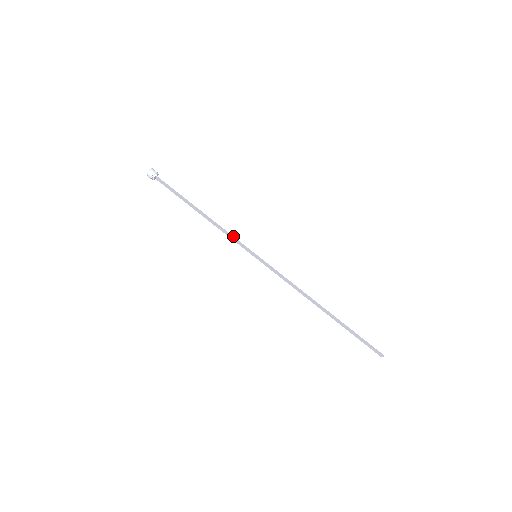
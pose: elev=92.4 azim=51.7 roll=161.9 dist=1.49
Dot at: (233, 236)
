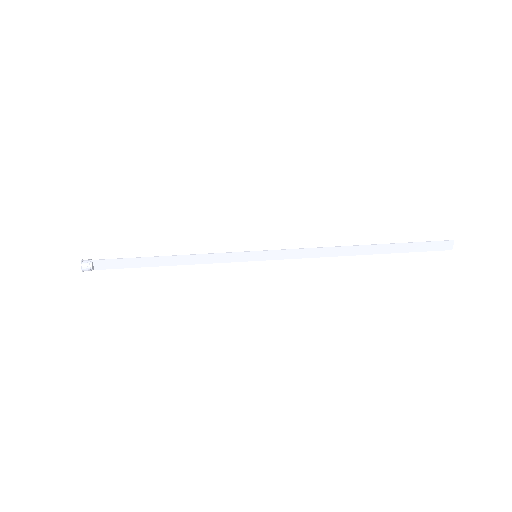
Dot at: (218, 253)
